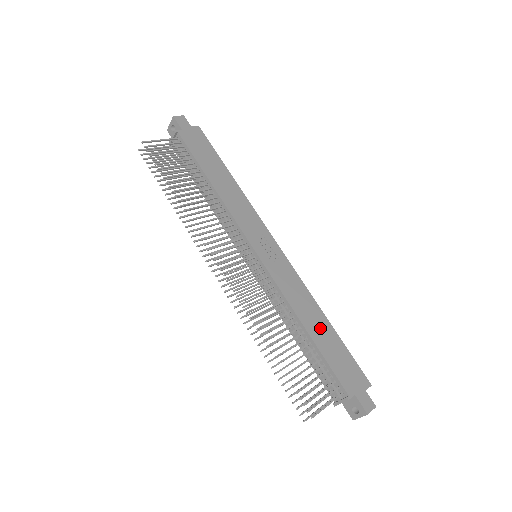
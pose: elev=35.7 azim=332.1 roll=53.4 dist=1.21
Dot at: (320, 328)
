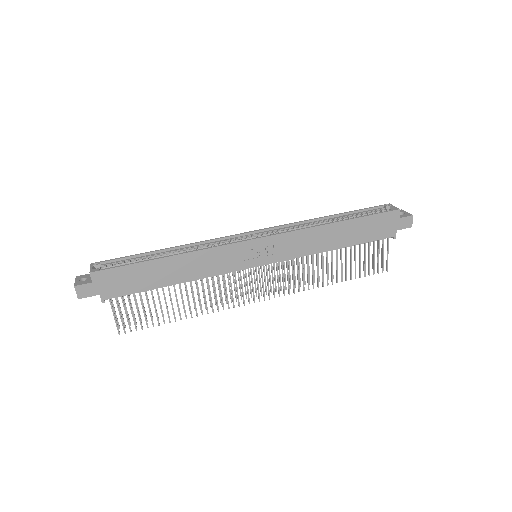
Dot at: (342, 234)
